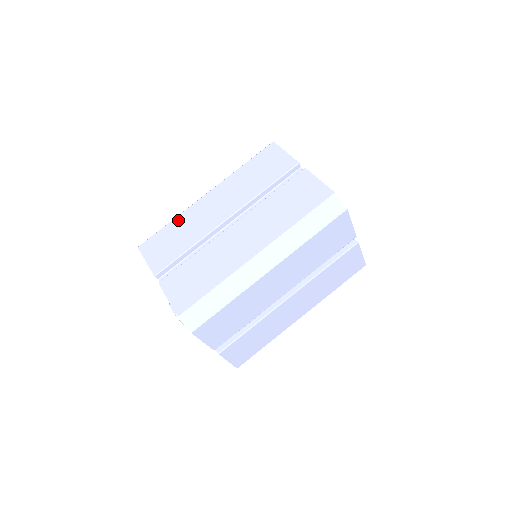
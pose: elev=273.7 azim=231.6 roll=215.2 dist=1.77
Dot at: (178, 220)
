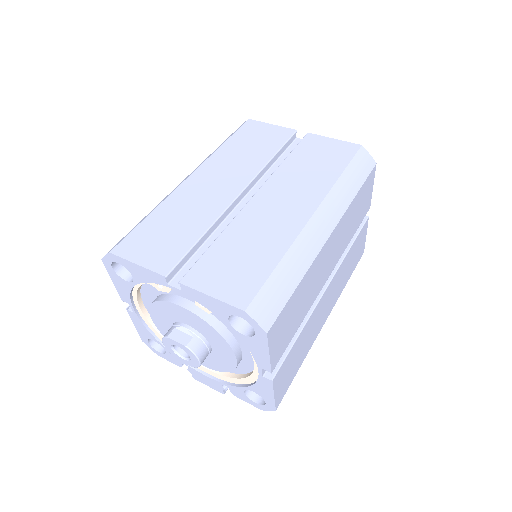
Dot at: (163, 208)
